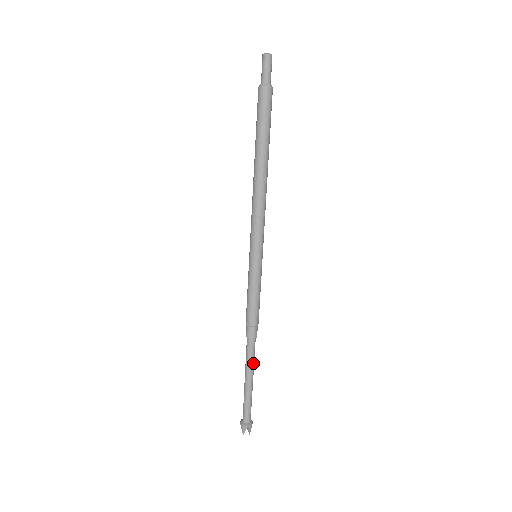
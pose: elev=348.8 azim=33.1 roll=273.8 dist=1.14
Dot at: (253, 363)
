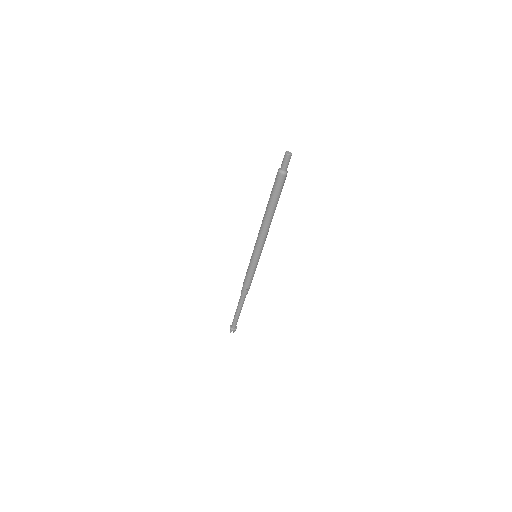
Dot at: occluded
